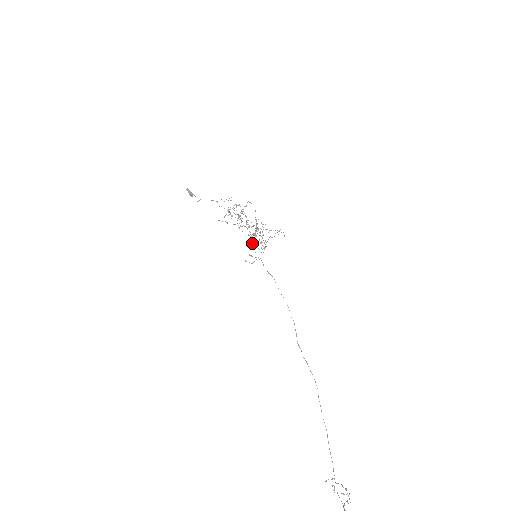
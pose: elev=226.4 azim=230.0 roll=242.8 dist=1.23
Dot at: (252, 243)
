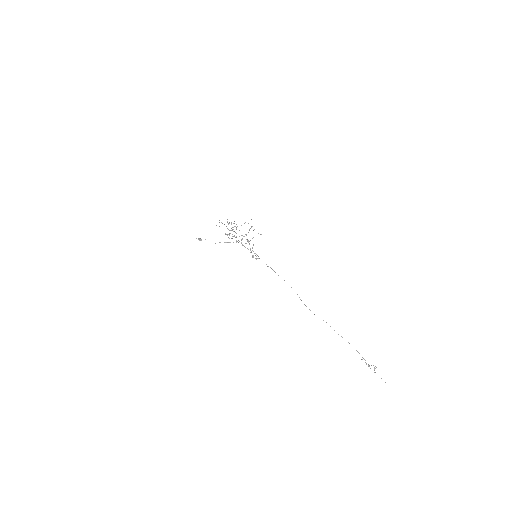
Dot at: occluded
